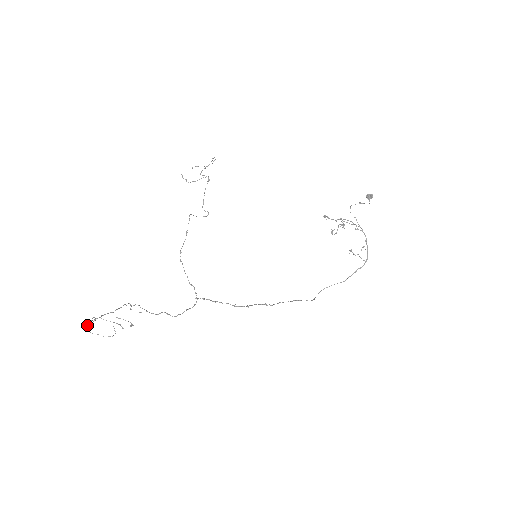
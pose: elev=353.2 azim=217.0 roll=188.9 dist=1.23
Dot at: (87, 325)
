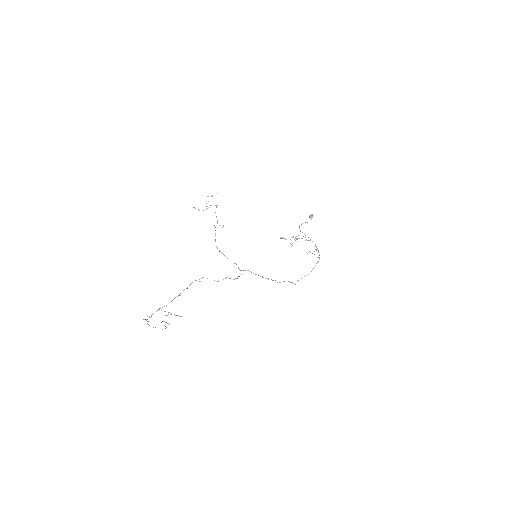
Dot at: occluded
